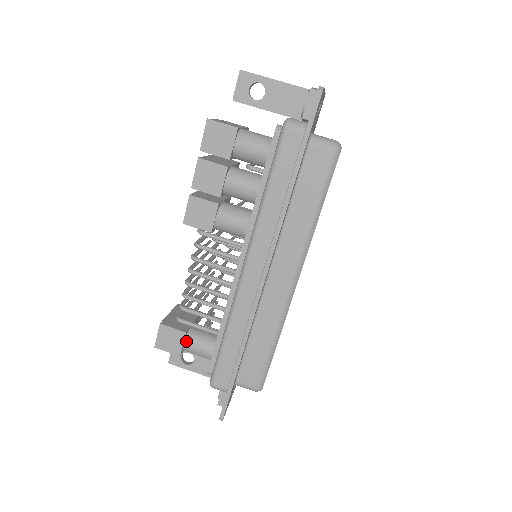
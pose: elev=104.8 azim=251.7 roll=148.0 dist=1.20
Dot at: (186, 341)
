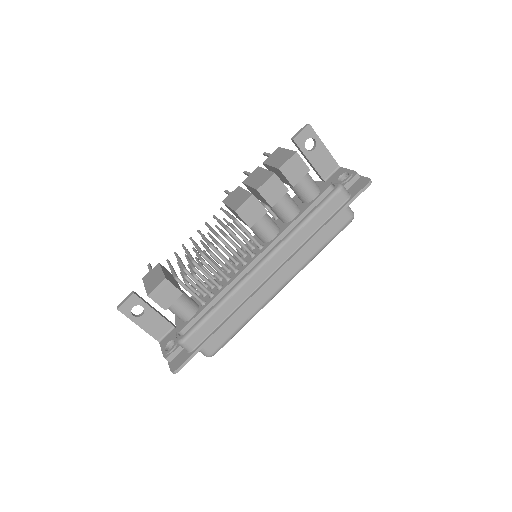
Dot at: (177, 300)
